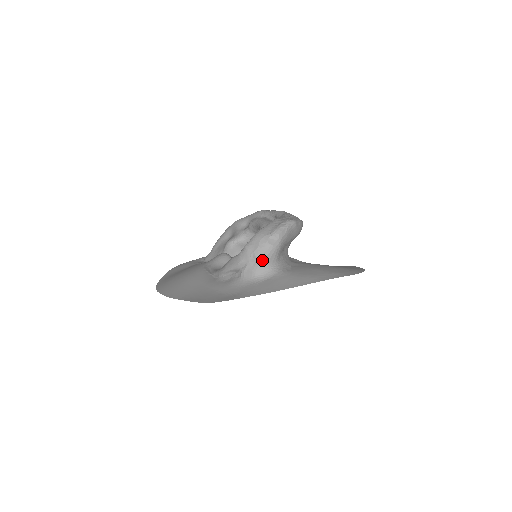
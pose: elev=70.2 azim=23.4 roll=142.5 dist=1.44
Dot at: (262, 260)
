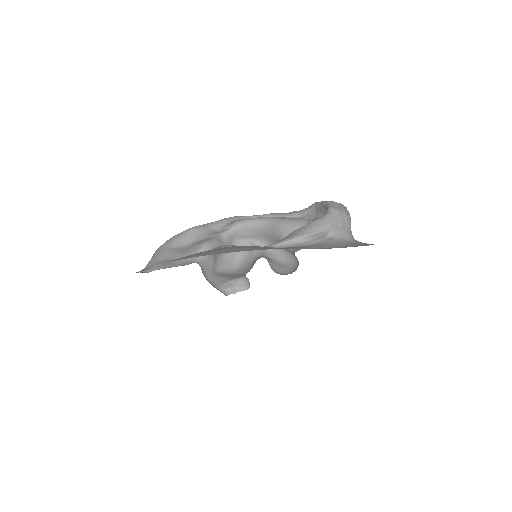
Dot at: occluded
